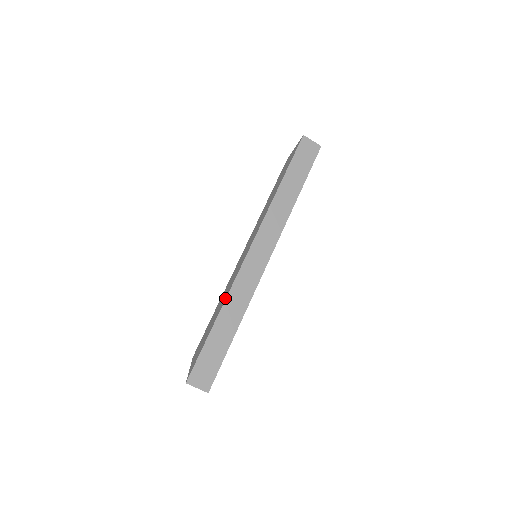
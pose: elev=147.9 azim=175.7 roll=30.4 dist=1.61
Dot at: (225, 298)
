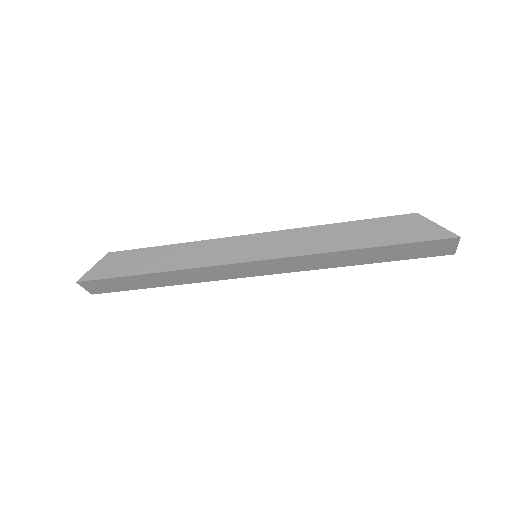
Dot at: (181, 267)
